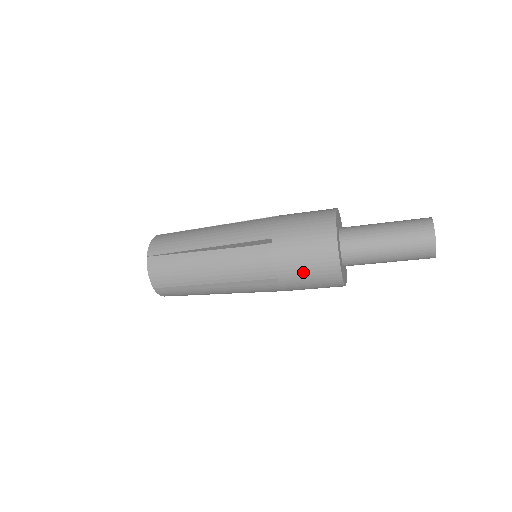
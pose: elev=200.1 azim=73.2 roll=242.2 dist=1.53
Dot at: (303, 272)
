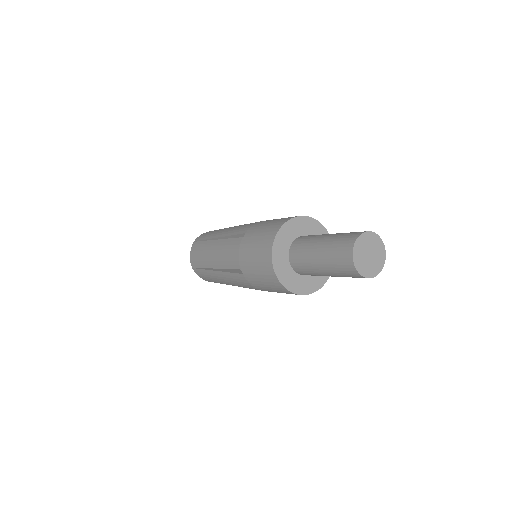
Dot at: (253, 265)
